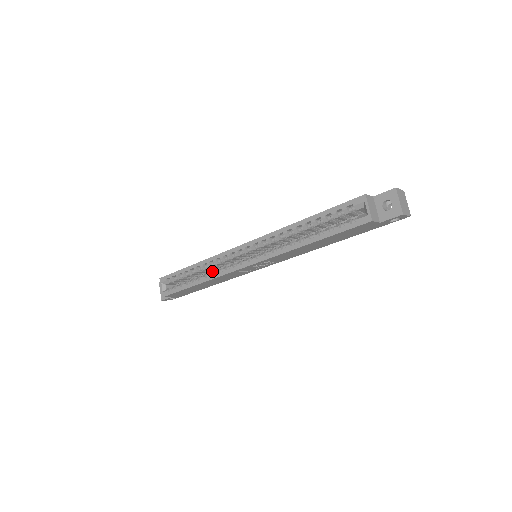
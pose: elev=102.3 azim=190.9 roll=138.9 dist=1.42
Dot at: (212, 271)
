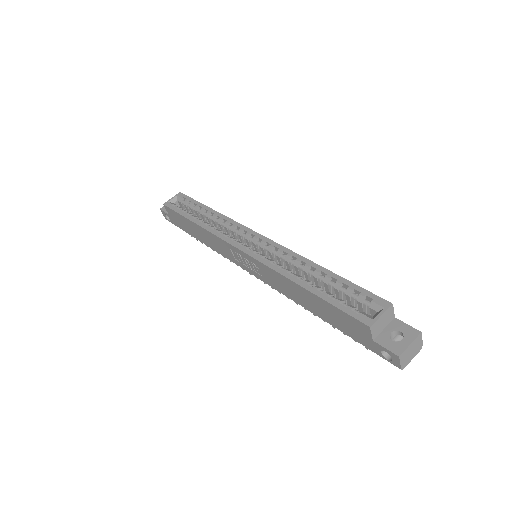
Dot at: occluded
